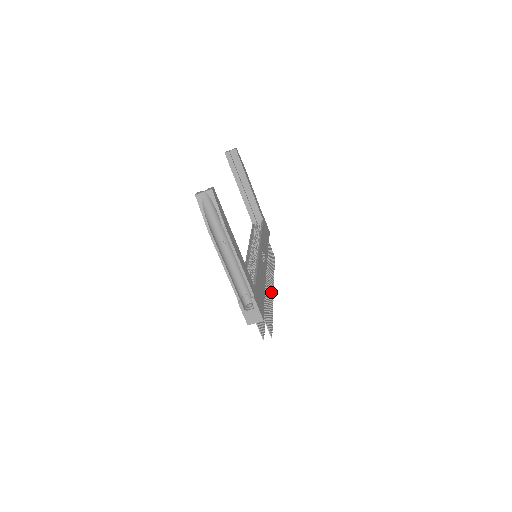
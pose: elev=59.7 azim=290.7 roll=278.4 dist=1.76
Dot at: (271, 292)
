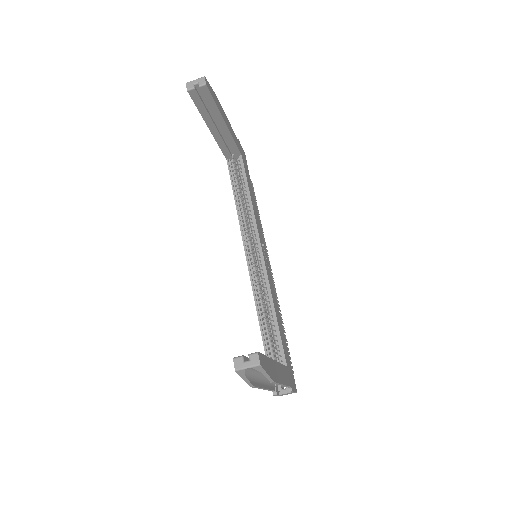
Dot at: occluded
